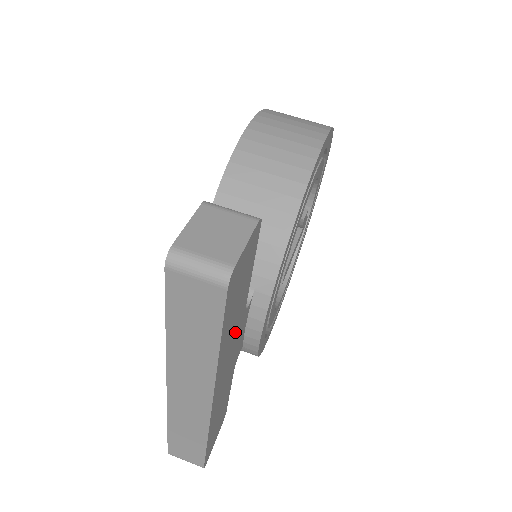
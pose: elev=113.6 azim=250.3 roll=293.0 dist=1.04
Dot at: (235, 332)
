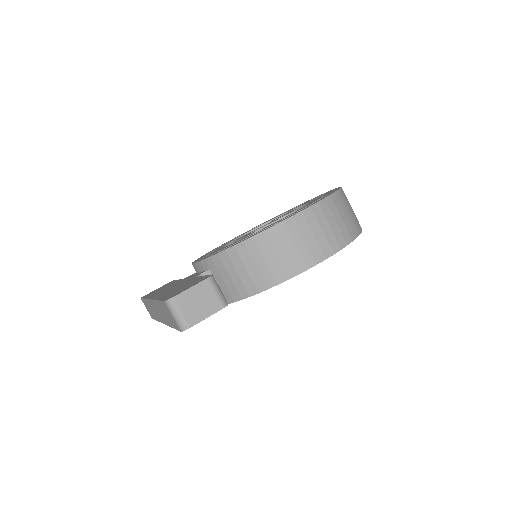
Dot at: occluded
